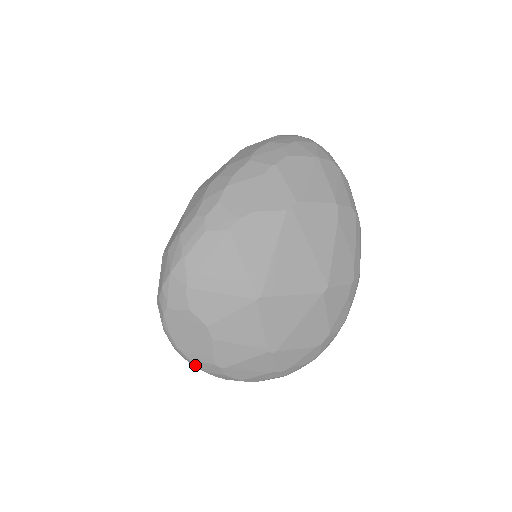
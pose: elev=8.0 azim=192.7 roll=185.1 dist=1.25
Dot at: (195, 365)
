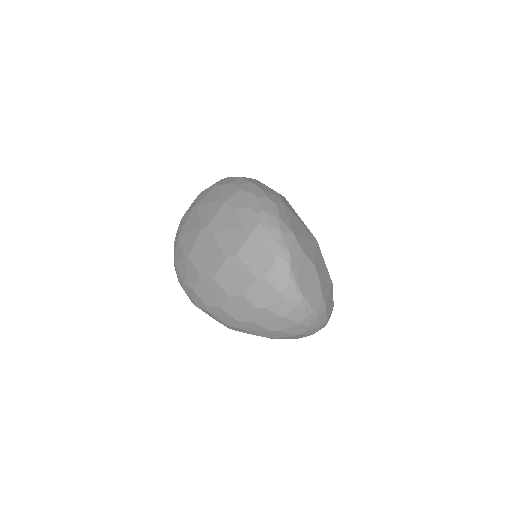
Dot at: (312, 310)
